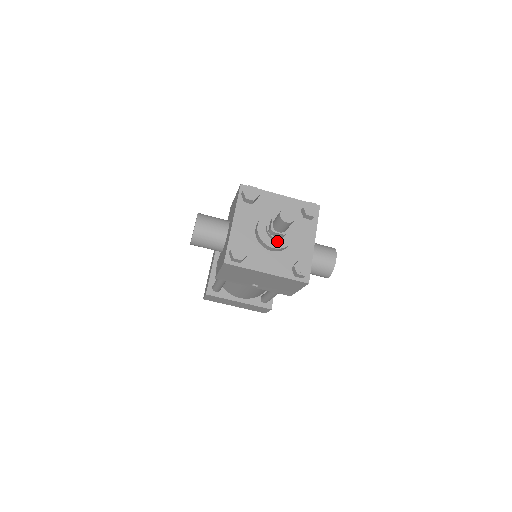
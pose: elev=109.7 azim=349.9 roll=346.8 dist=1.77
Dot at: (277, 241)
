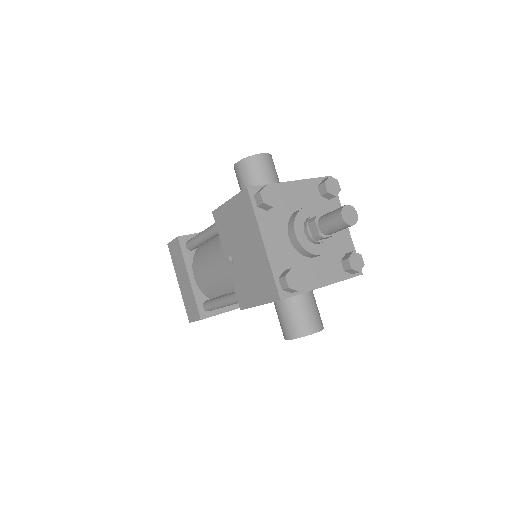
Dot at: (305, 236)
